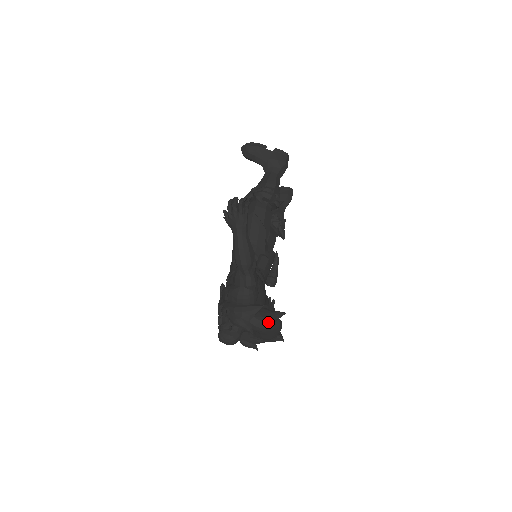
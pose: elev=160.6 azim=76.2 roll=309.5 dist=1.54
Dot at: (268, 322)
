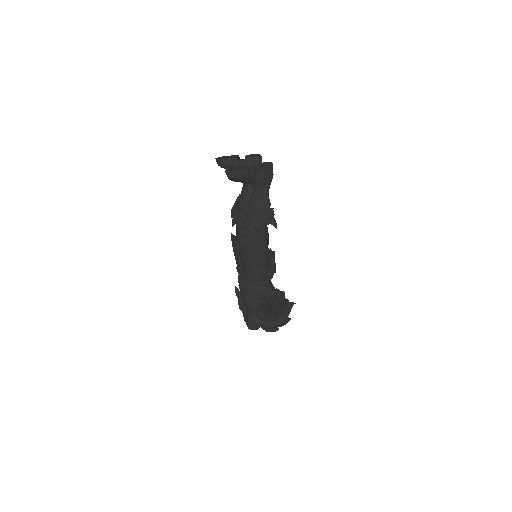
Dot at: (288, 318)
